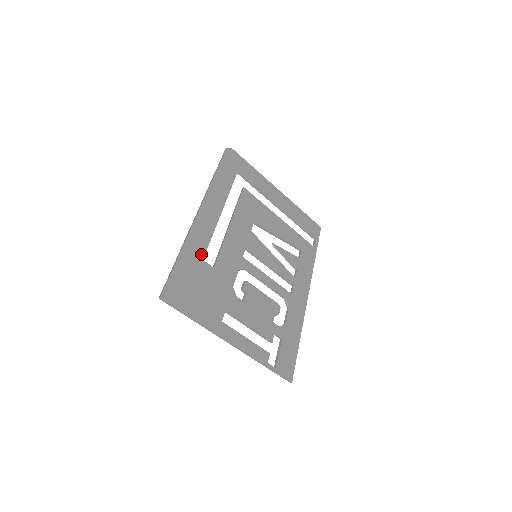
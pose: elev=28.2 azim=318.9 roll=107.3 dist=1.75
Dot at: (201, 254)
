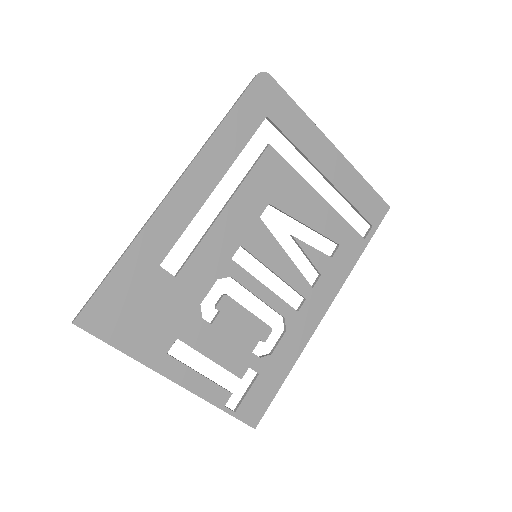
Dot at: (158, 257)
